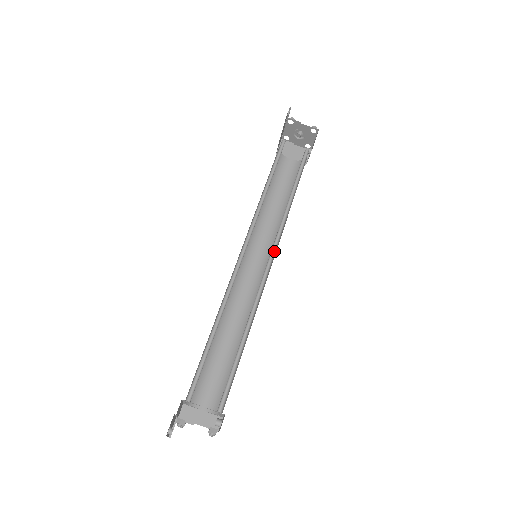
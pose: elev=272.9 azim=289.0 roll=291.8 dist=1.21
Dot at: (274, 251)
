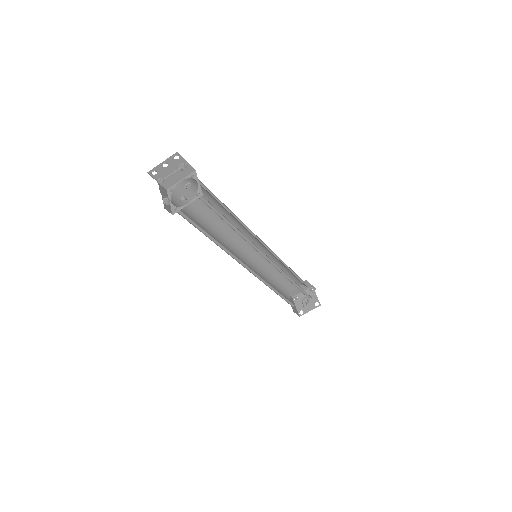
Dot at: (270, 262)
